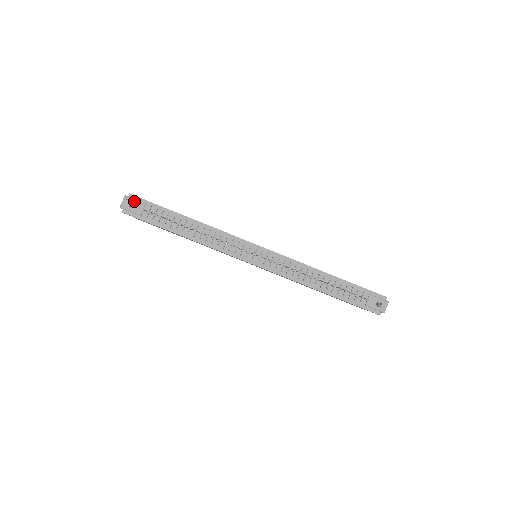
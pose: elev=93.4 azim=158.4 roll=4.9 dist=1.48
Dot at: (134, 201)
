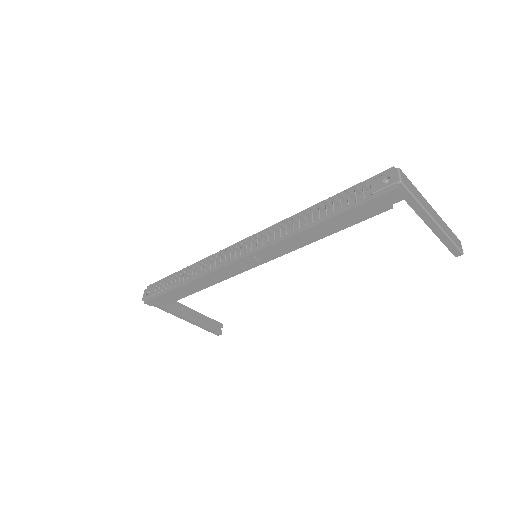
Dot at: (150, 288)
